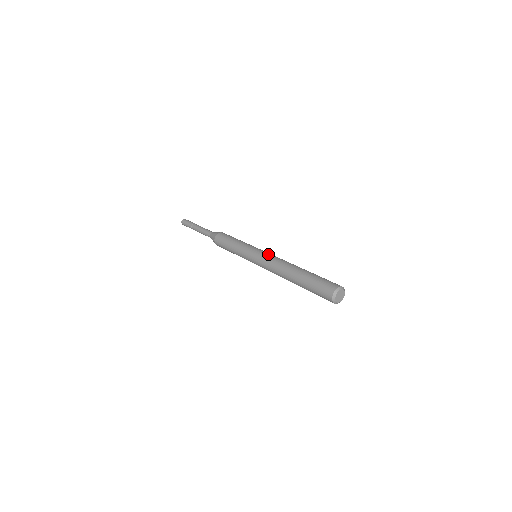
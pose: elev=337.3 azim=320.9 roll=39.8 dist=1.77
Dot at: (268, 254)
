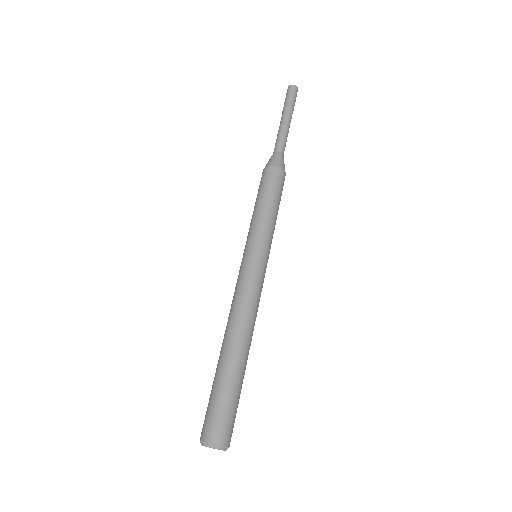
Dot at: (239, 279)
